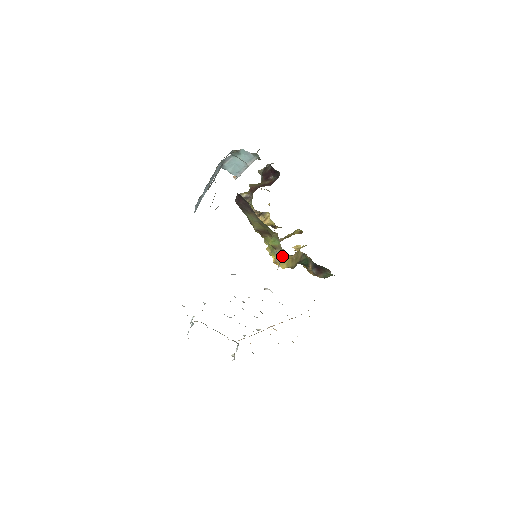
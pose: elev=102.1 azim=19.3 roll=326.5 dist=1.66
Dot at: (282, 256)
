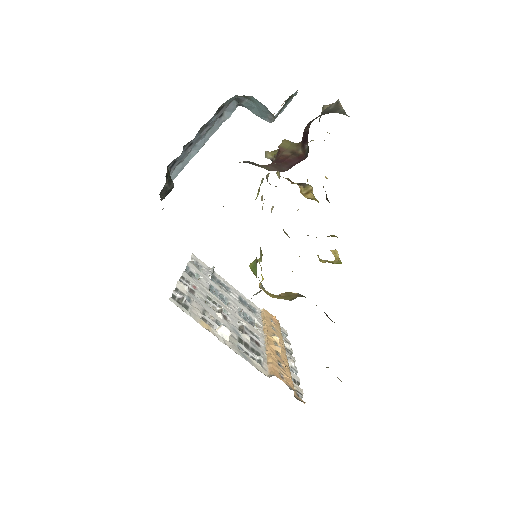
Dot at: (264, 288)
